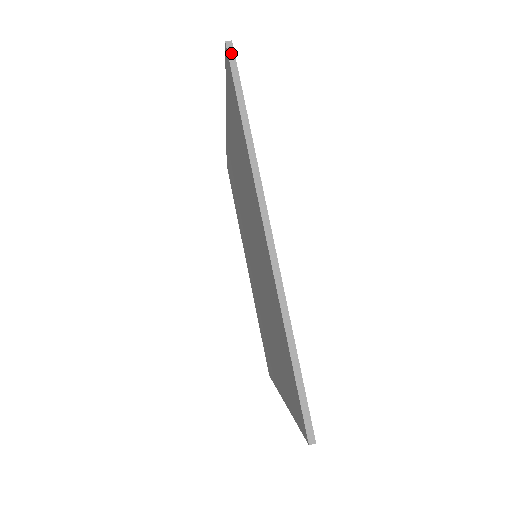
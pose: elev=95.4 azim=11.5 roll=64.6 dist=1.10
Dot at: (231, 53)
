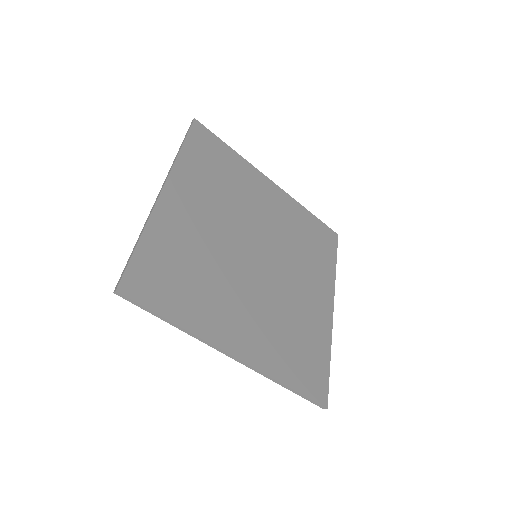
Dot at: (192, 123)
